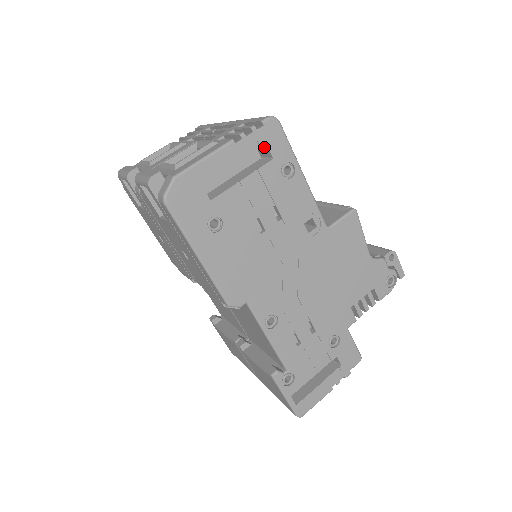
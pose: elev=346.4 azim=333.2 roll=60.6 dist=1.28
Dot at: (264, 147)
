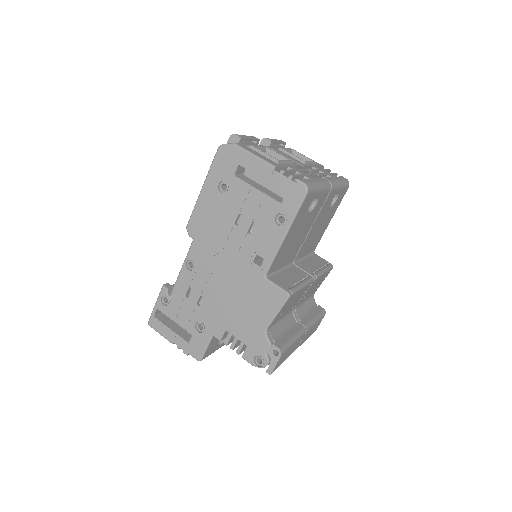
Dot at: (288, 194)
